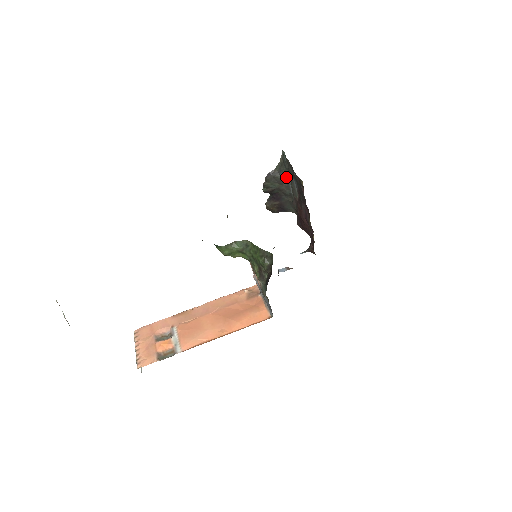
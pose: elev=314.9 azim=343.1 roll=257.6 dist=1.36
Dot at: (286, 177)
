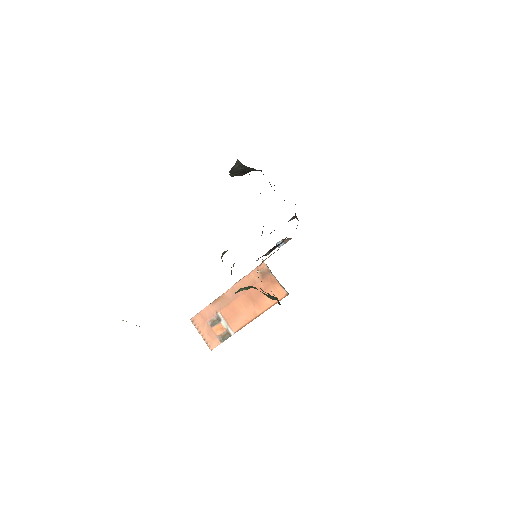
Dot at: (249, 168)
